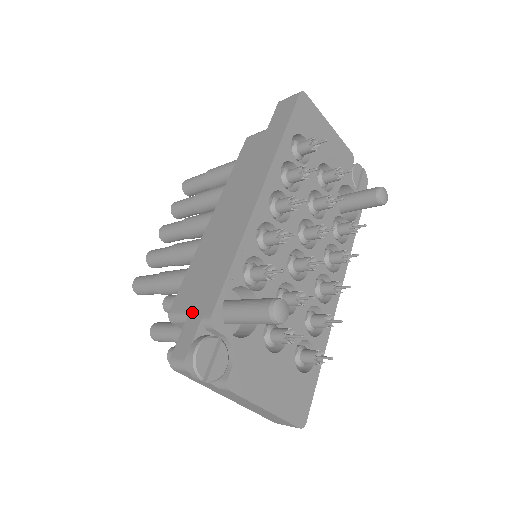
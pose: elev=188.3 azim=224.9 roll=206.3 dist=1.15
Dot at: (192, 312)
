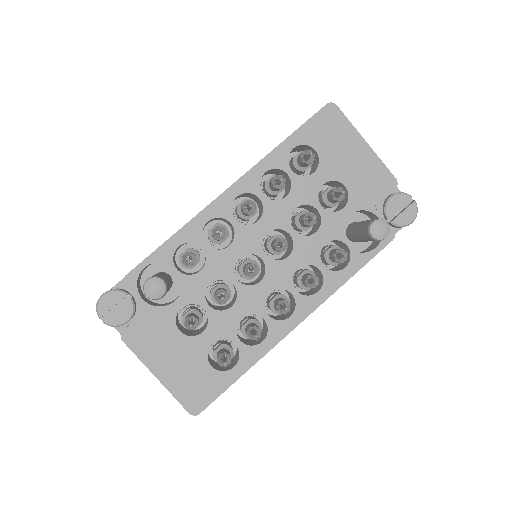
Dot at: occluded
